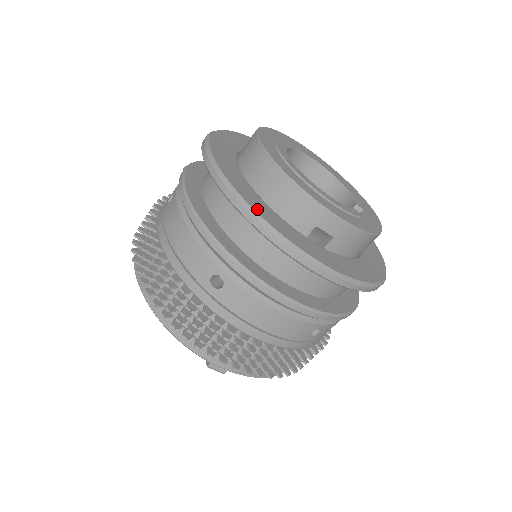
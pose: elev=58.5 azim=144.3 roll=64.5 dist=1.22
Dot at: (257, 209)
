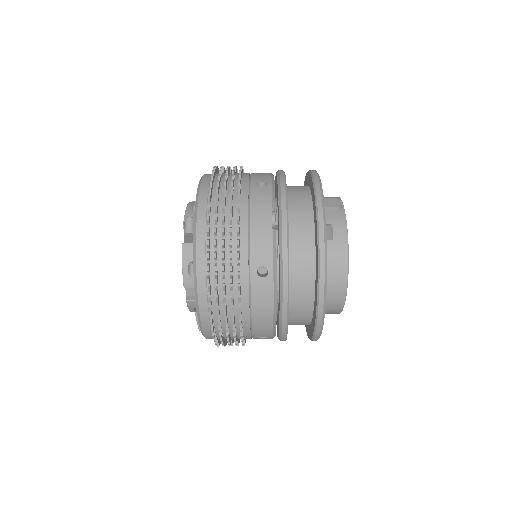
Dot at: occluded
